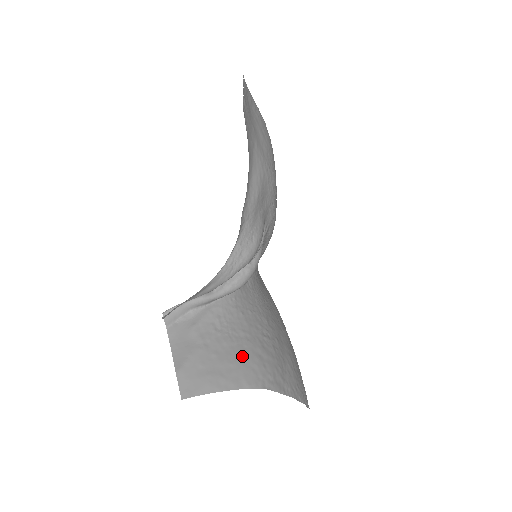
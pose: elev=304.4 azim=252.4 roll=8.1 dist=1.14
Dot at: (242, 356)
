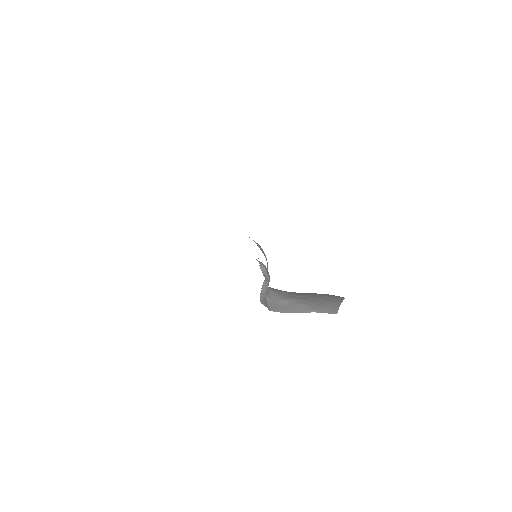
Dot at: (319, 294)
